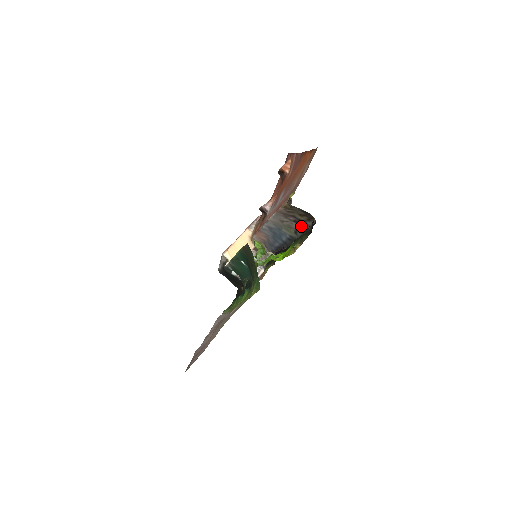
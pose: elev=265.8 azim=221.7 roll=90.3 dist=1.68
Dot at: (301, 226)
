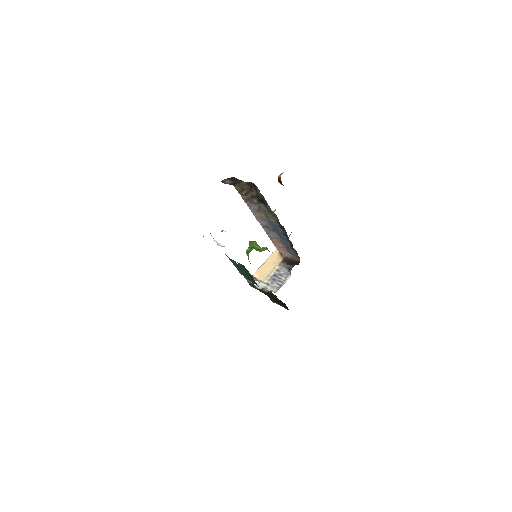
Dot at: (264, 202)
